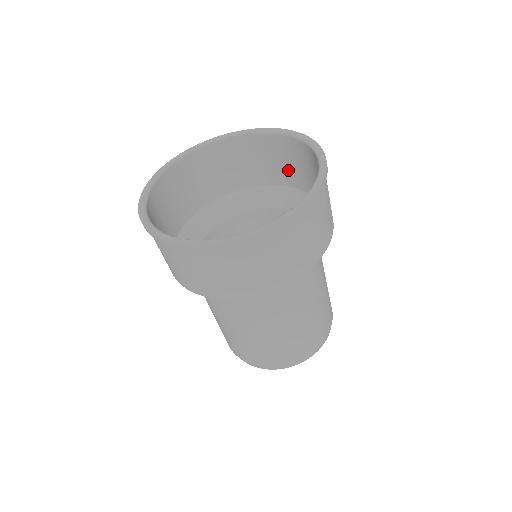
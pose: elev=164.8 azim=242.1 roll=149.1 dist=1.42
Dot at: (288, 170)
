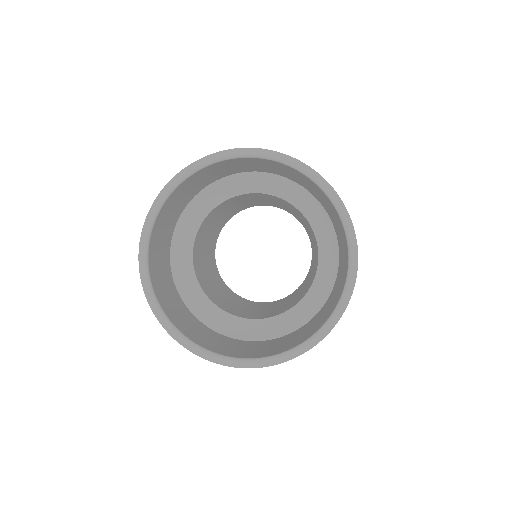
Dot at: (271, 169)
